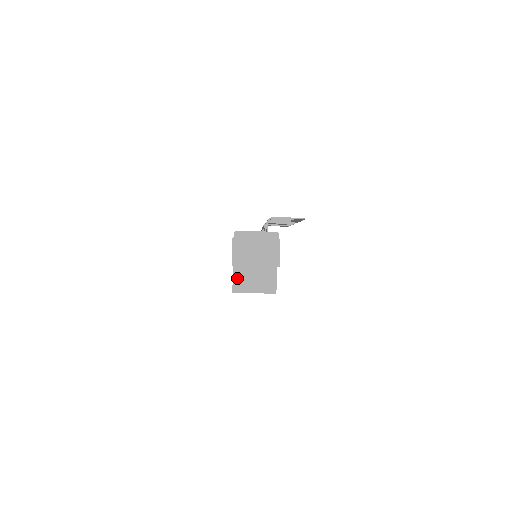
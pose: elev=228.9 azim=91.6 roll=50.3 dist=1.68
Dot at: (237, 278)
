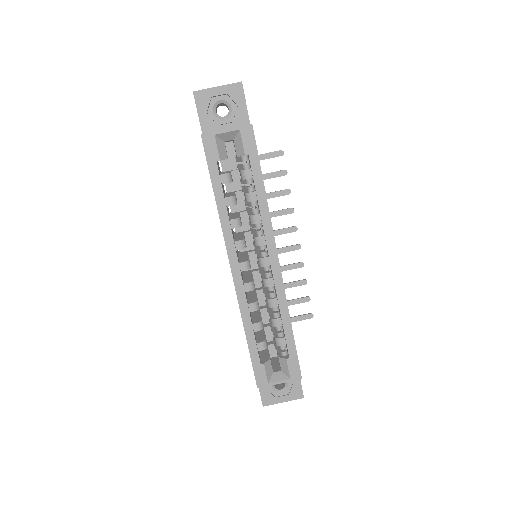
Dot at: occluded
